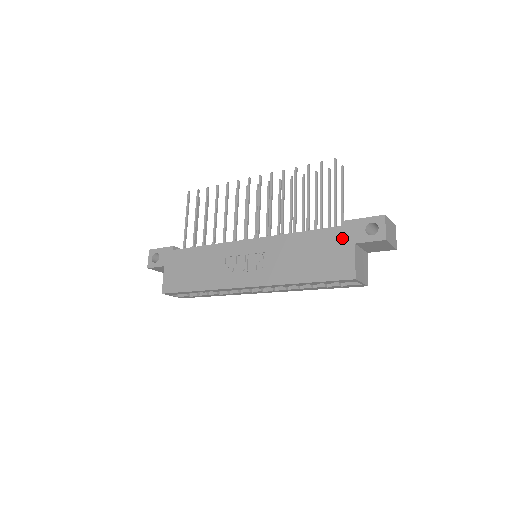
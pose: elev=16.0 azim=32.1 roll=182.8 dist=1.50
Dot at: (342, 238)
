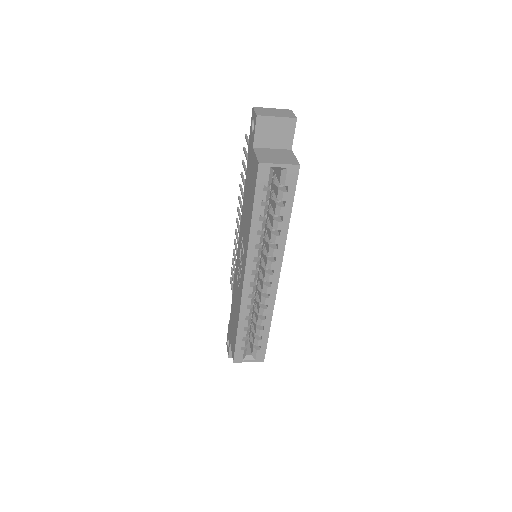
Dot at: (250, 158)
